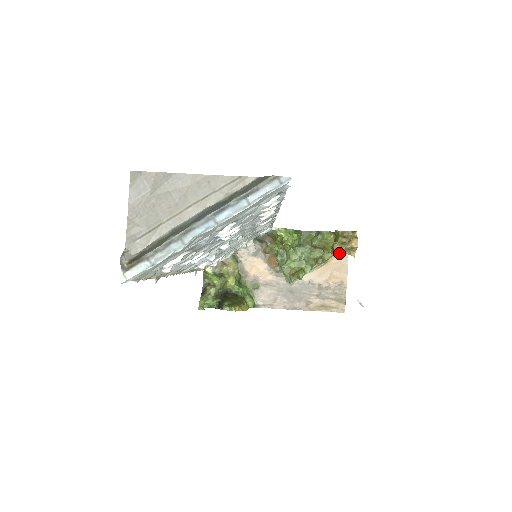
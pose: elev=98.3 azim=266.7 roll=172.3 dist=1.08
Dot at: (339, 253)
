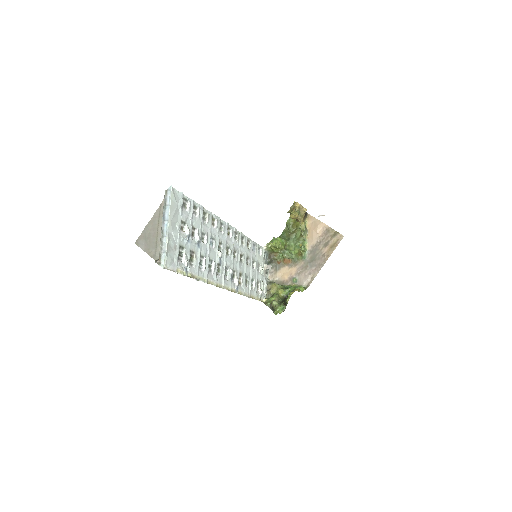
Dot at: (300, 218)
